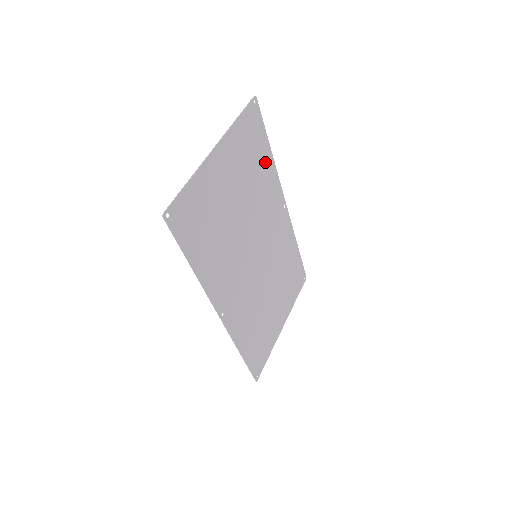
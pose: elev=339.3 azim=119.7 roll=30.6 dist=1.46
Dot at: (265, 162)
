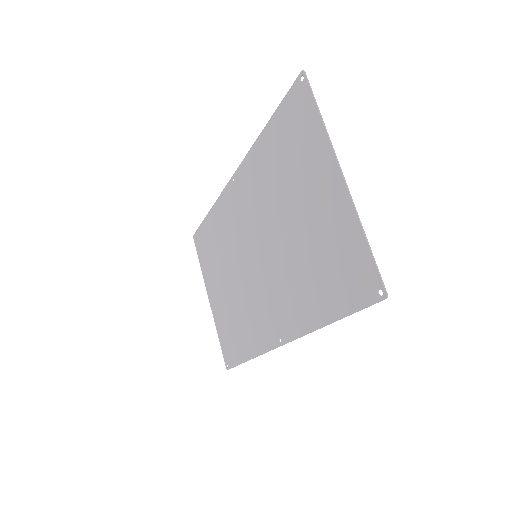
Dot at: (270, 146)
